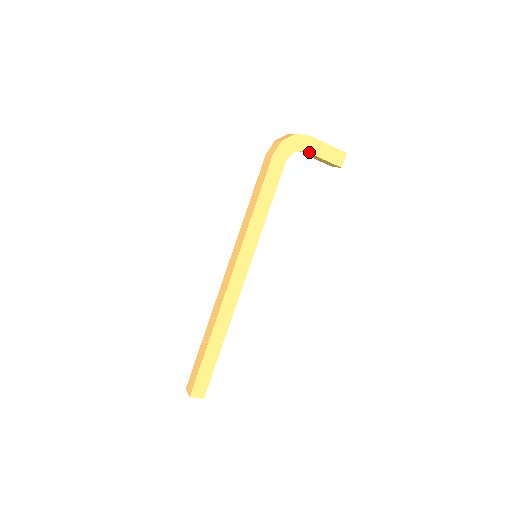
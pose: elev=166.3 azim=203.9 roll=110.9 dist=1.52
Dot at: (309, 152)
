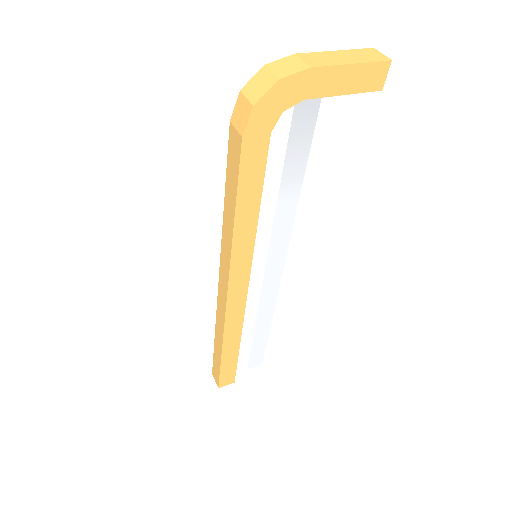
Dot at: (313, 97)
